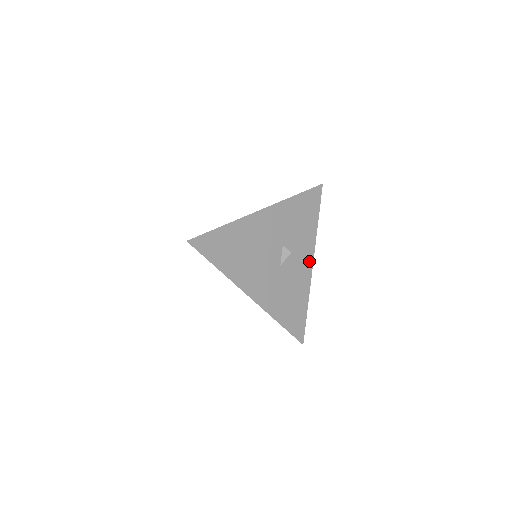
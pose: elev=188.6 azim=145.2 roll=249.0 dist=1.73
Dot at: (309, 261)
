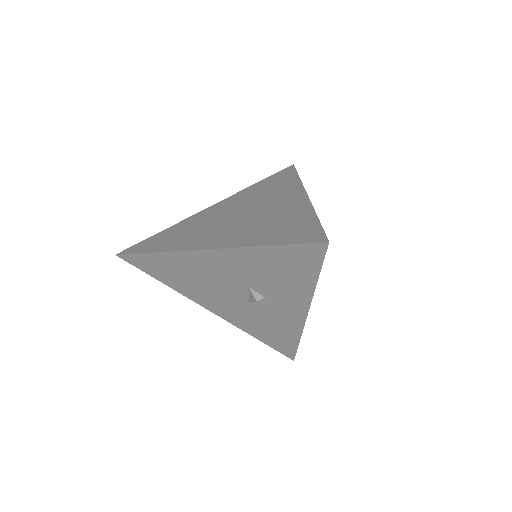
Dot at: (300, 311)
